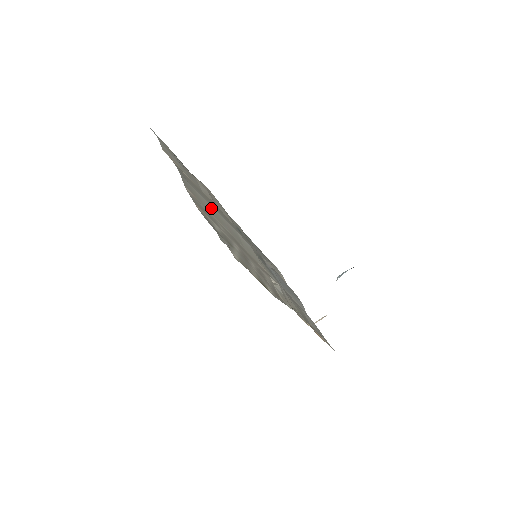
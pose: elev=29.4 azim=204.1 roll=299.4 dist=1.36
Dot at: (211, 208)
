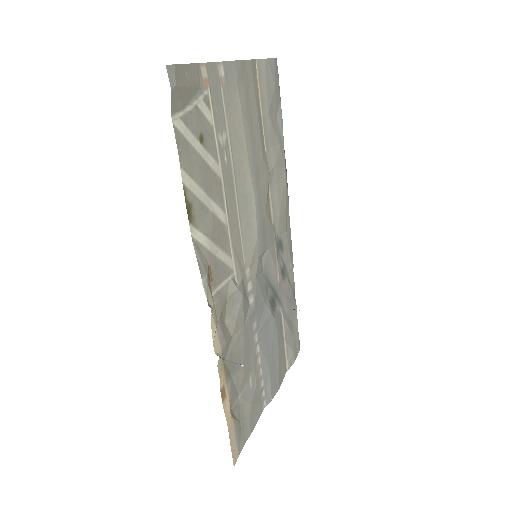
Dot at: (240, 130)
